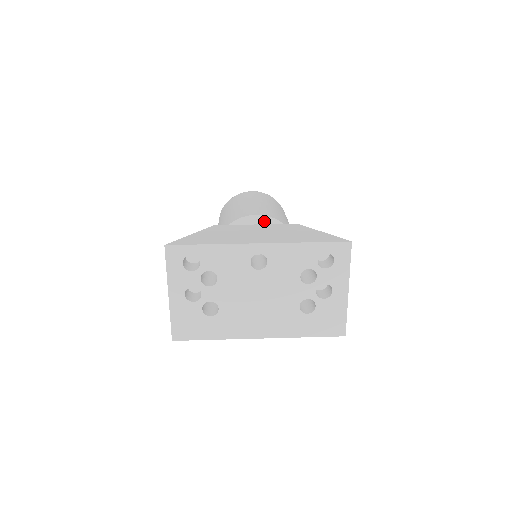
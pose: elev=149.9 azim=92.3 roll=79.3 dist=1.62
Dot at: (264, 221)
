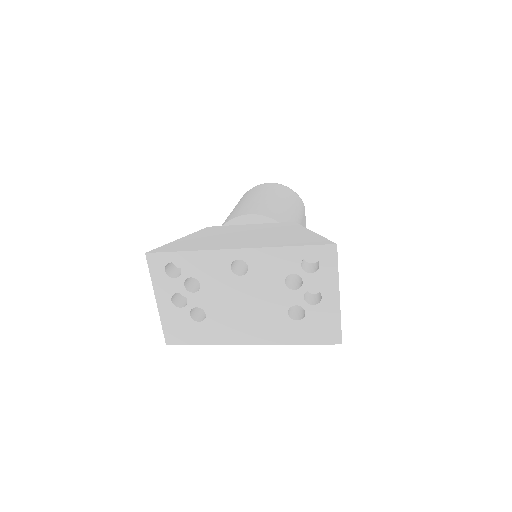
Dot at: (258, 220)
